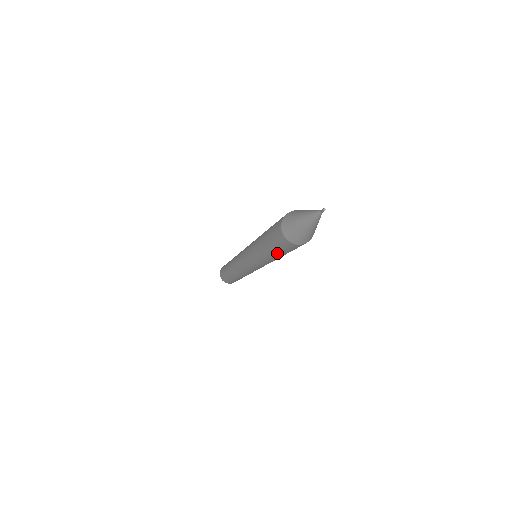
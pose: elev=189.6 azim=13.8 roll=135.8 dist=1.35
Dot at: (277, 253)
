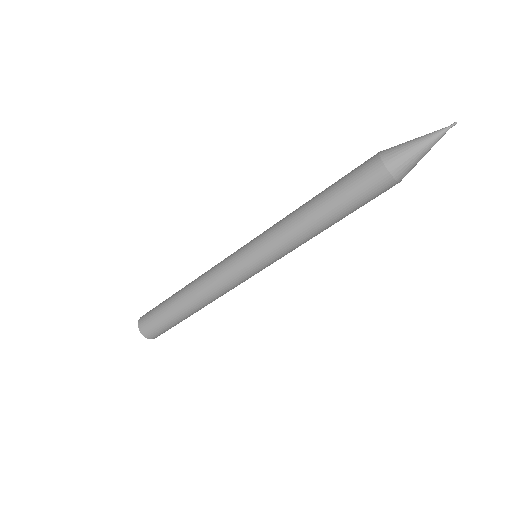
Dot at: (347, 213)
